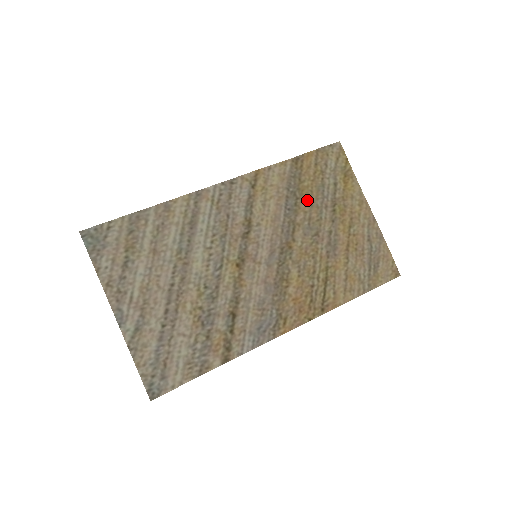
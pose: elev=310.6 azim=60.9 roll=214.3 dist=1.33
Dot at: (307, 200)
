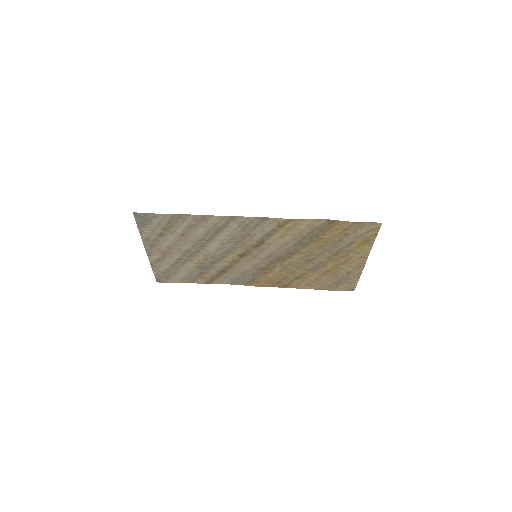
Dot at: (319, 244)
